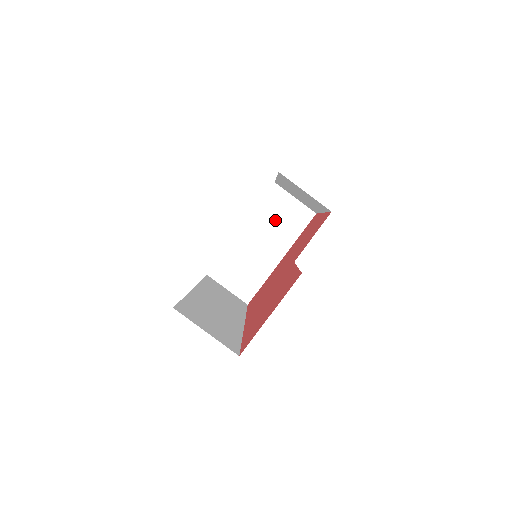
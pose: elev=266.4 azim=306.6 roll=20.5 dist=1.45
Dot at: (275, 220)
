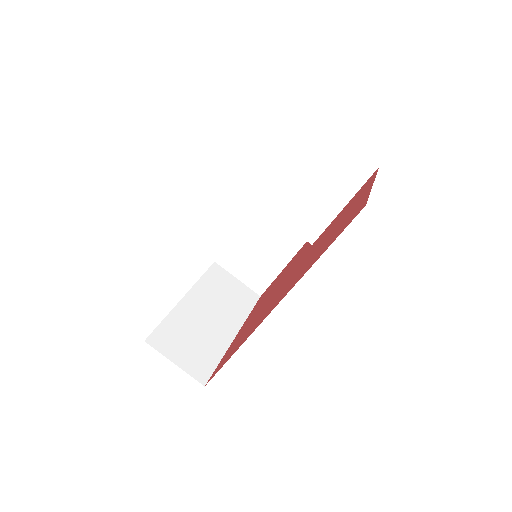
Dot at: (221, 294)
